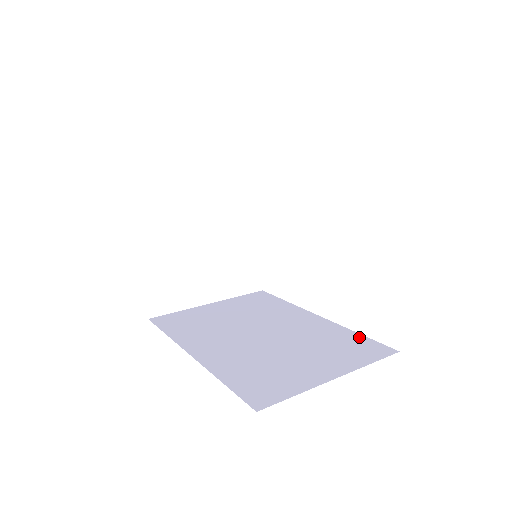
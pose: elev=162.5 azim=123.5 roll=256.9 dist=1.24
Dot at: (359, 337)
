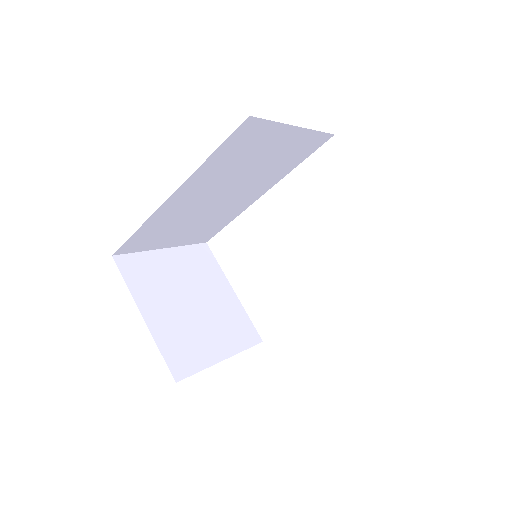
Dot at: occluded
